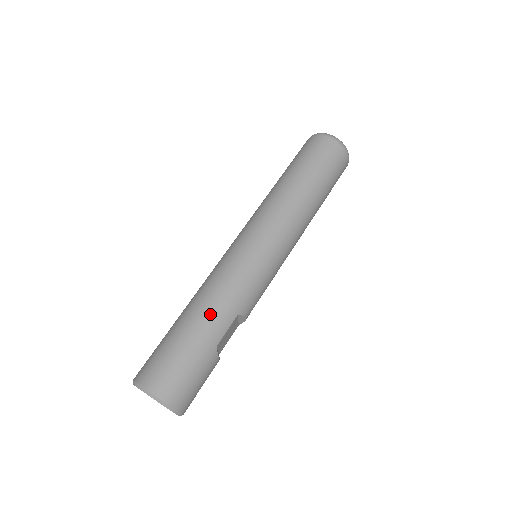
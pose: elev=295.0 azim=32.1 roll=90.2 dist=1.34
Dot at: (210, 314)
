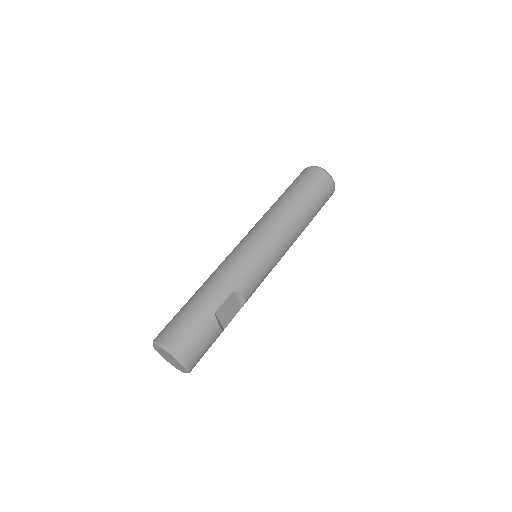
Dot at: (210, 289)
